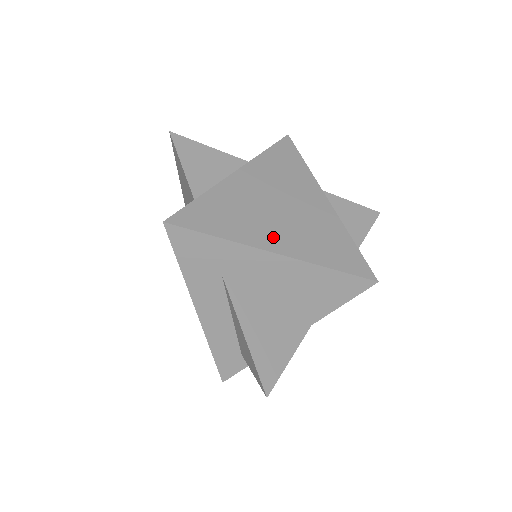
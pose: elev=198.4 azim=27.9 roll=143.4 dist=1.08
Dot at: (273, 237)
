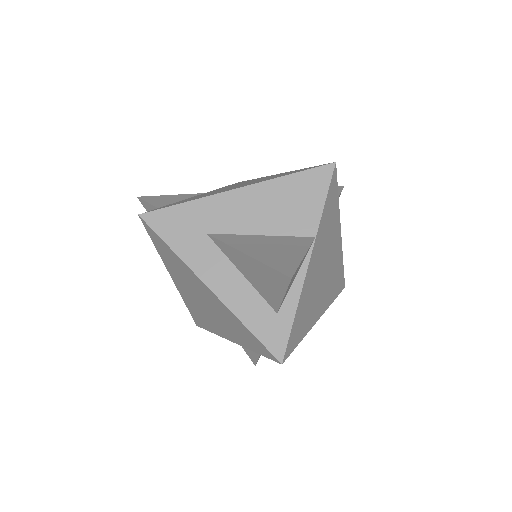
Dot at: (233, 188)
